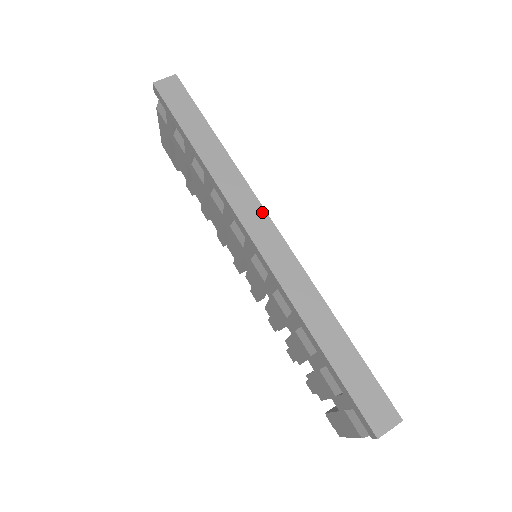
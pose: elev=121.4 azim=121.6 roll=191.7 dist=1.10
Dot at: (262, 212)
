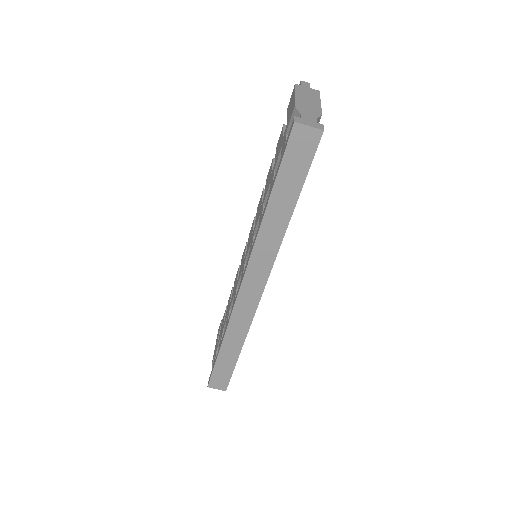
Dot at: (264, 280)
